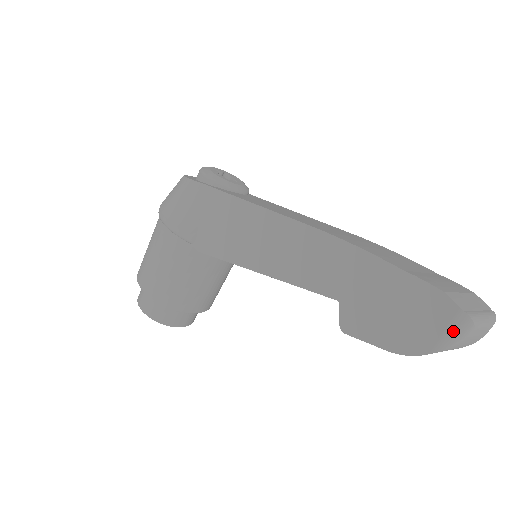
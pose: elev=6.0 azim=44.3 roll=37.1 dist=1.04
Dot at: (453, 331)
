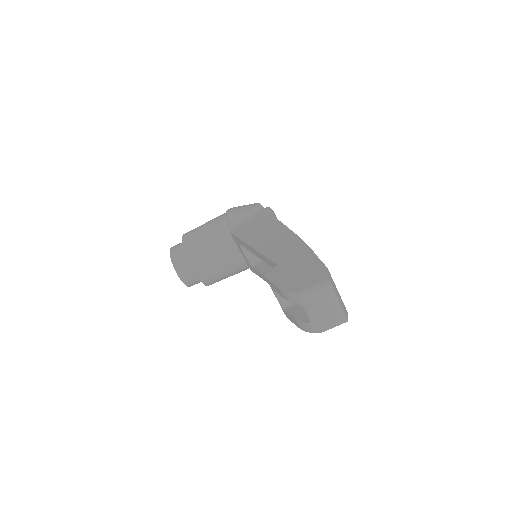
Dot at: (317, 286)
